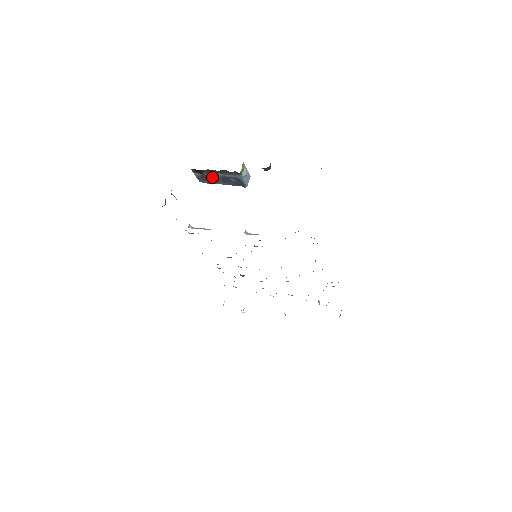
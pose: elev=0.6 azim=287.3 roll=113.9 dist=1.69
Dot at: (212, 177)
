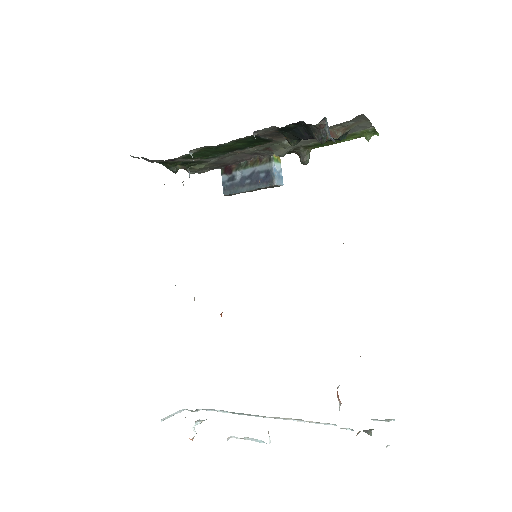
Dot at: (240, 179)
